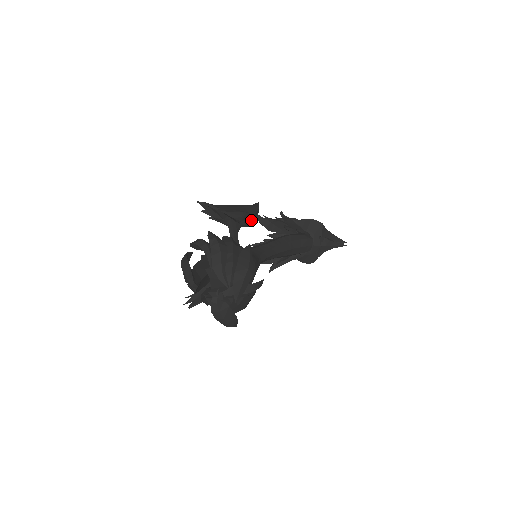
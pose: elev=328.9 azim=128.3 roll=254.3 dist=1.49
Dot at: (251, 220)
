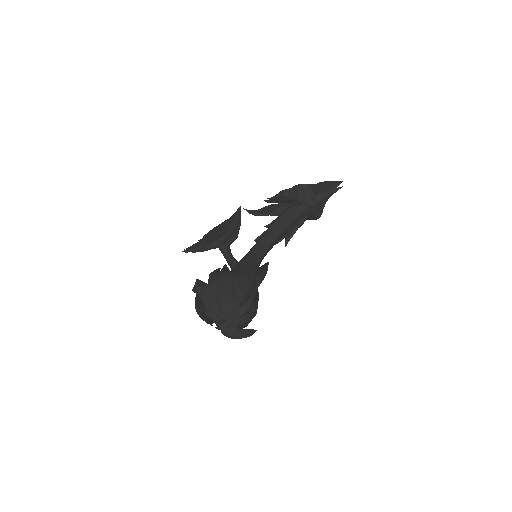
Dot at: (235, 234)
